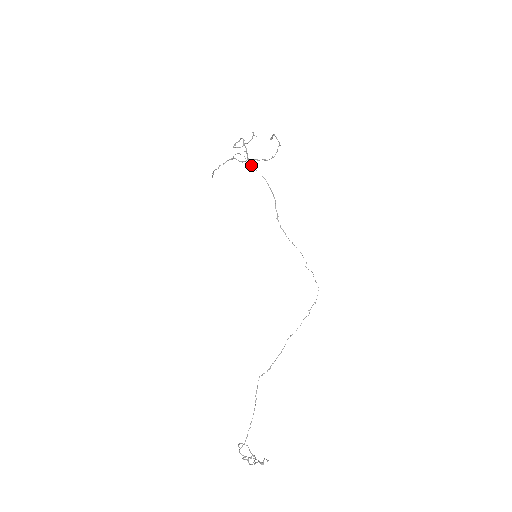
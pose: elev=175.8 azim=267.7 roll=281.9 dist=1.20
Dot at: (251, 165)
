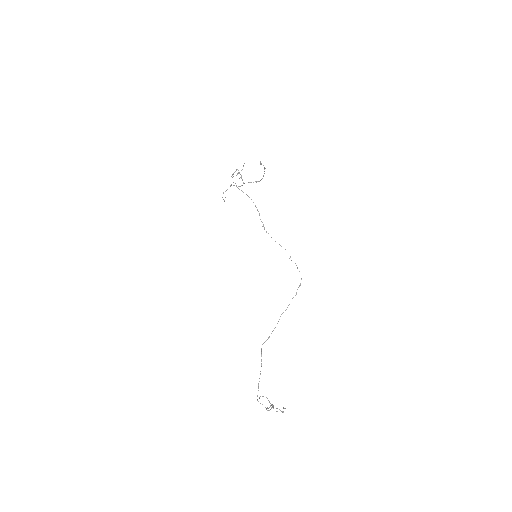
Dot at: occluded
